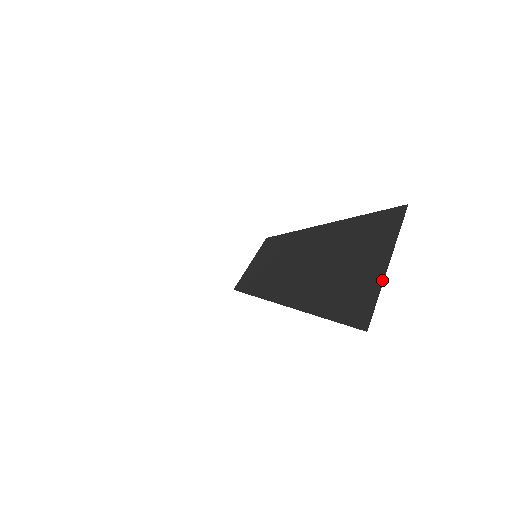
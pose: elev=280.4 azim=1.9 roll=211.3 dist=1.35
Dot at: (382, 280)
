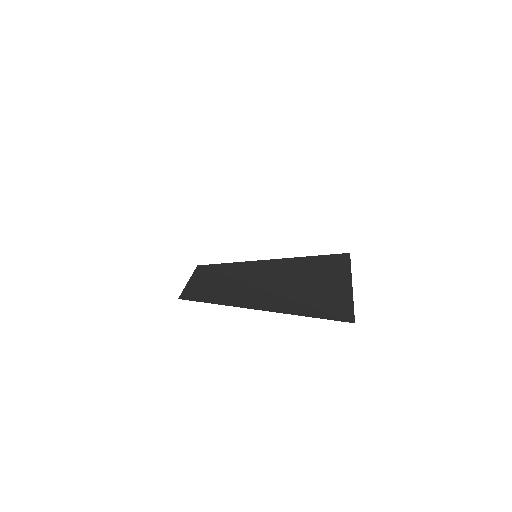
Dot at: (352, 293)
